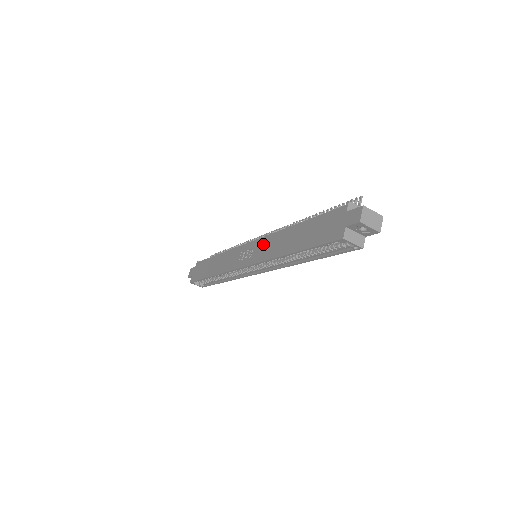
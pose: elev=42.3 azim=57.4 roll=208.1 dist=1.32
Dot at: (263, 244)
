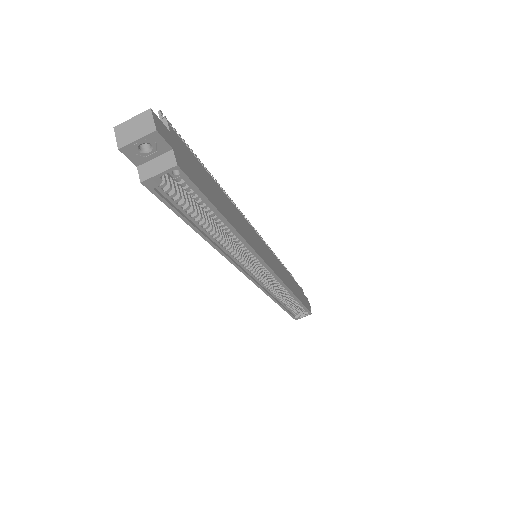
Dot at: occluded
